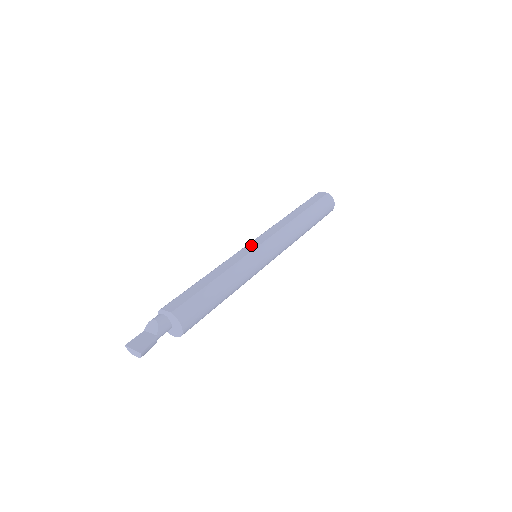
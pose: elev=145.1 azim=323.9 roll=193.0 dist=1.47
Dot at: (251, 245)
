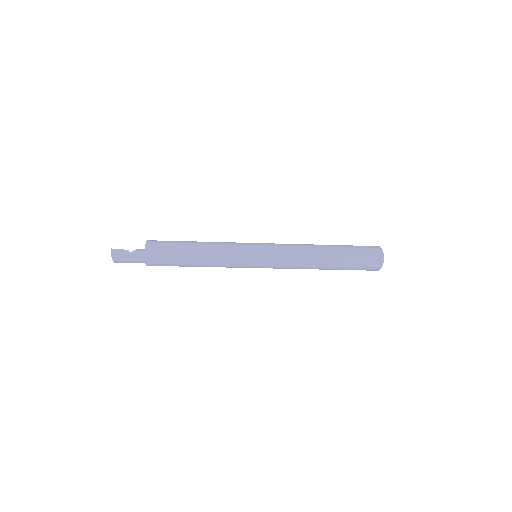
Dot at: occluded
